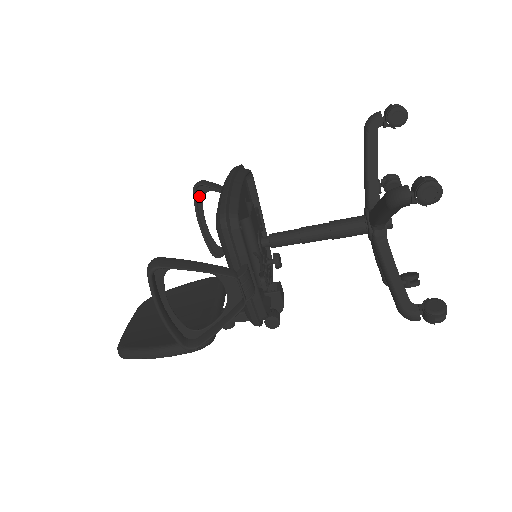
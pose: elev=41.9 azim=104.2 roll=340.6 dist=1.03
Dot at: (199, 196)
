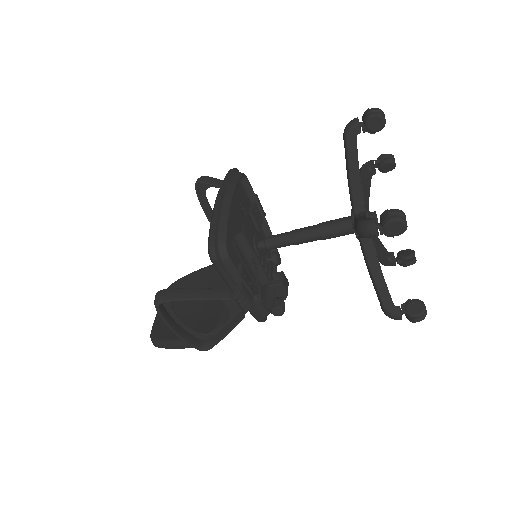
Dot at: (201, 192)
